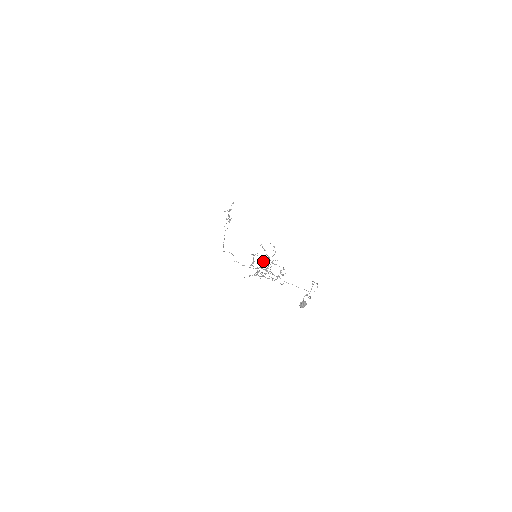
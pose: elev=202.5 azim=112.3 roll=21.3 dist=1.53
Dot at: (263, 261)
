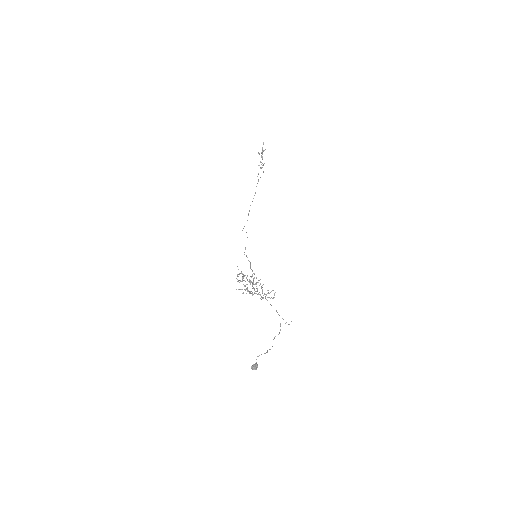
Dot at: (248, 281)
